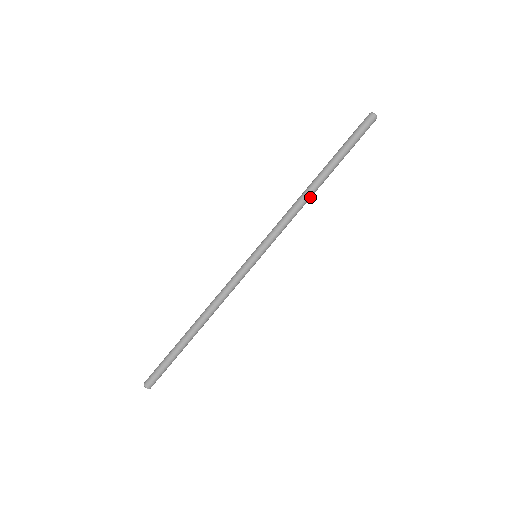
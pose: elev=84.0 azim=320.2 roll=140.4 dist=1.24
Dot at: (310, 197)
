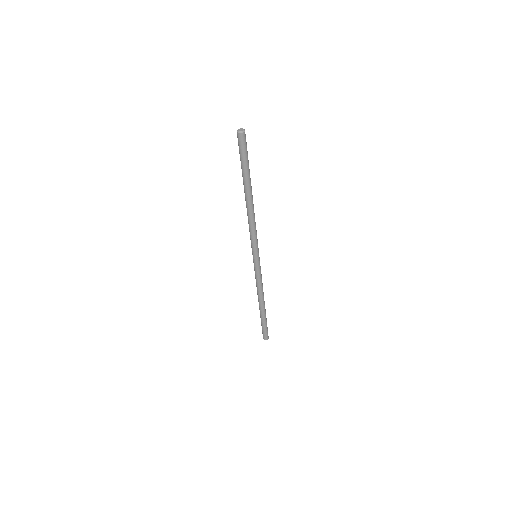
Dot at: (252, 209)
